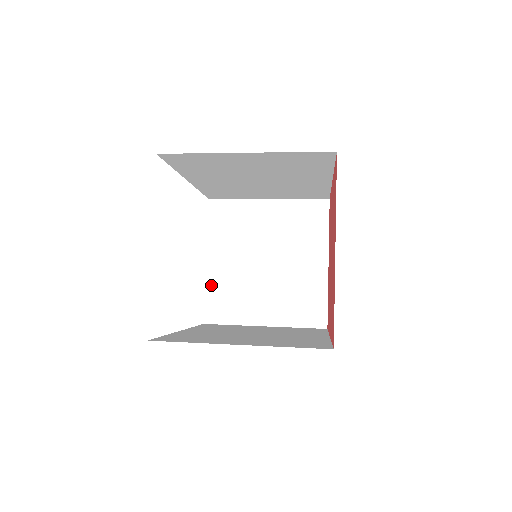
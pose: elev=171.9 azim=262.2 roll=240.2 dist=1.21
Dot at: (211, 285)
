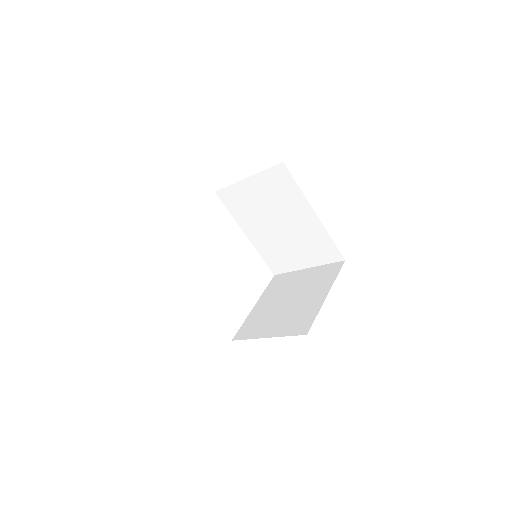
Dot at: (249, 318)
